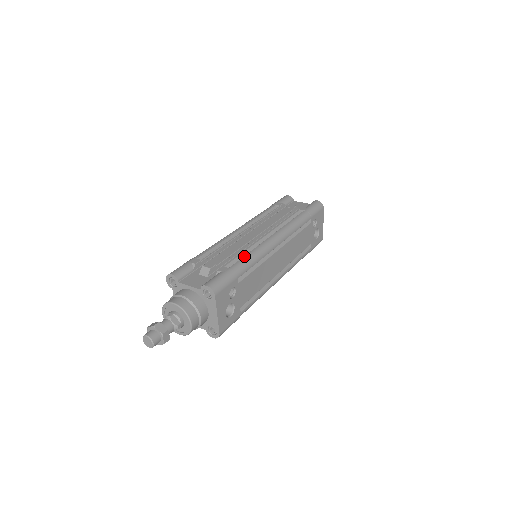
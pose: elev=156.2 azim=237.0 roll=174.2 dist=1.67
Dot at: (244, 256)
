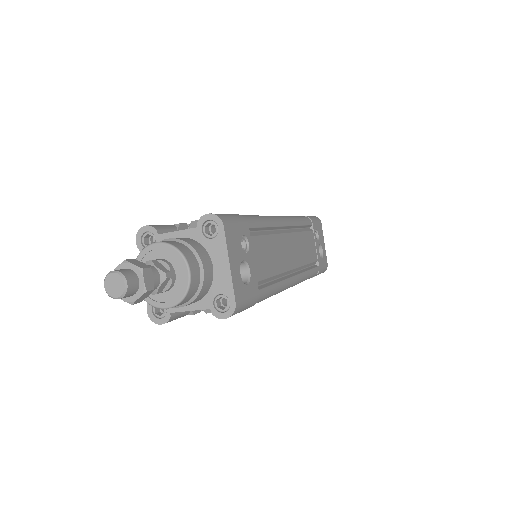
Dot at: occluded
